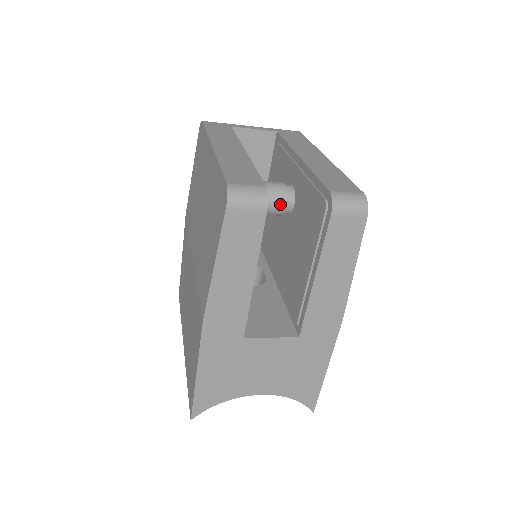
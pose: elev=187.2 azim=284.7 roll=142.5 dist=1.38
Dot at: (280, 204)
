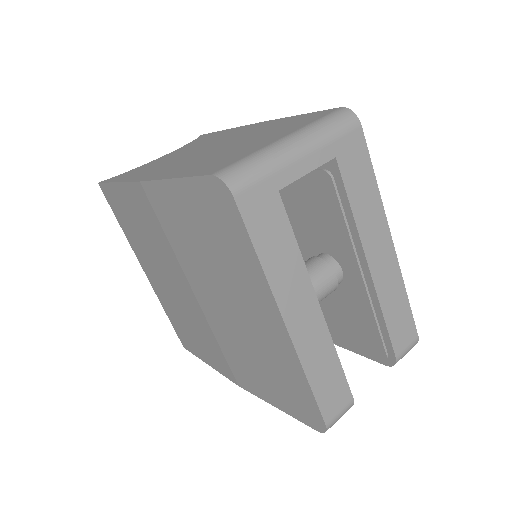
Dot at: occluded
